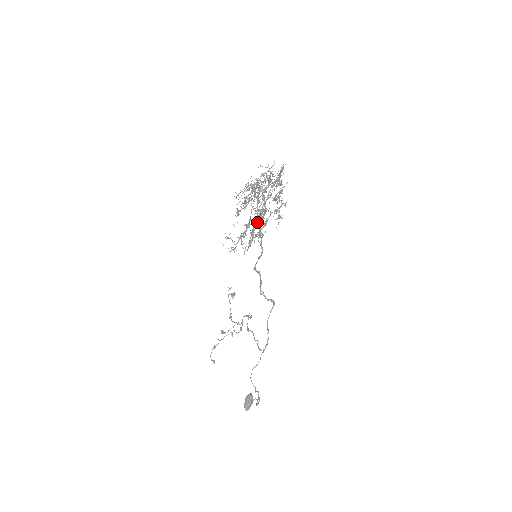
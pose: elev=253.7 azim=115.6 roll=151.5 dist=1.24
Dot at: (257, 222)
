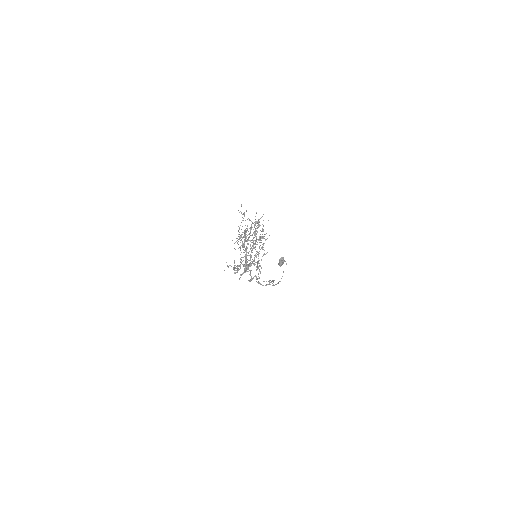
Dot at: occluded
